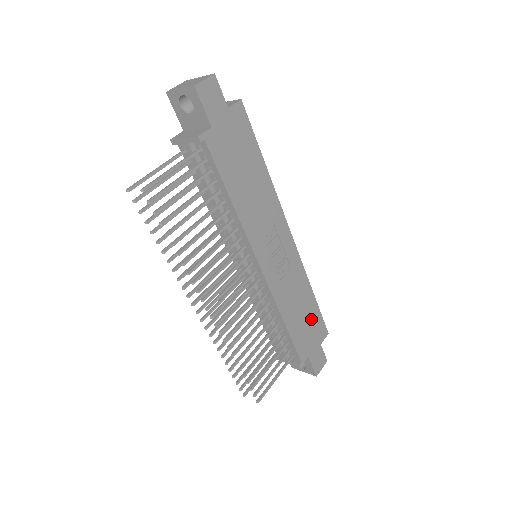
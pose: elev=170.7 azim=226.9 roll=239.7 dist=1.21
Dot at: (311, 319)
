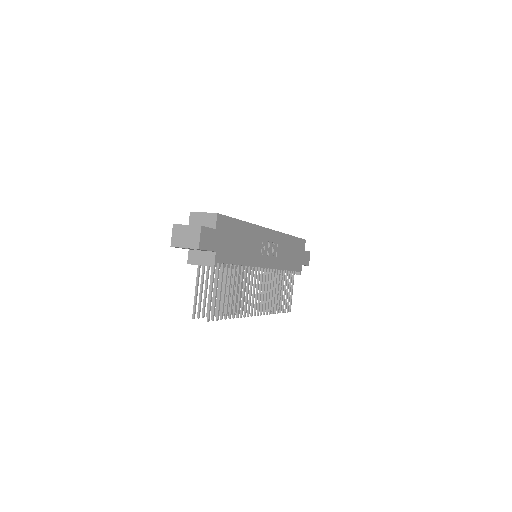
Dot at: (296, 248)
